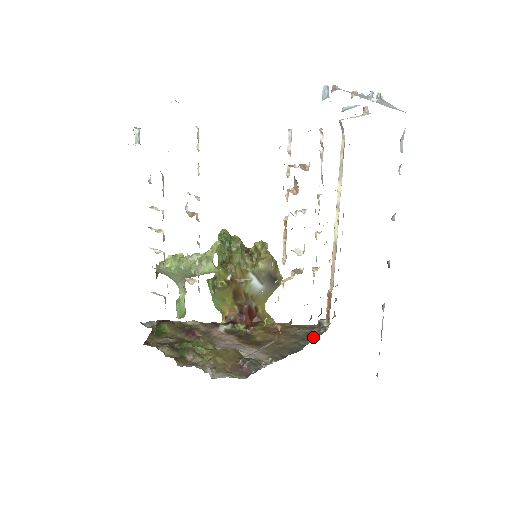
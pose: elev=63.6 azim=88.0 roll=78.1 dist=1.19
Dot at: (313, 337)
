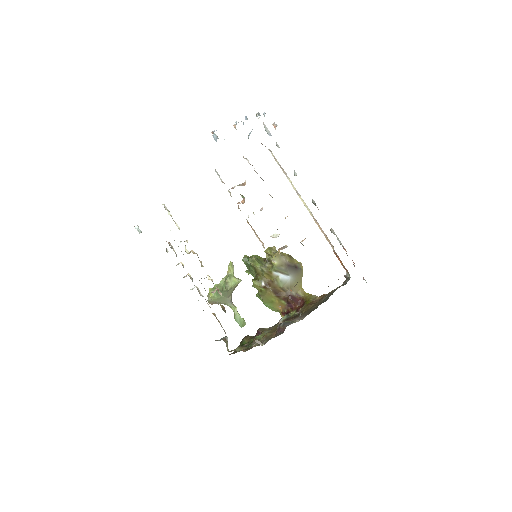
Dot at: occluded
